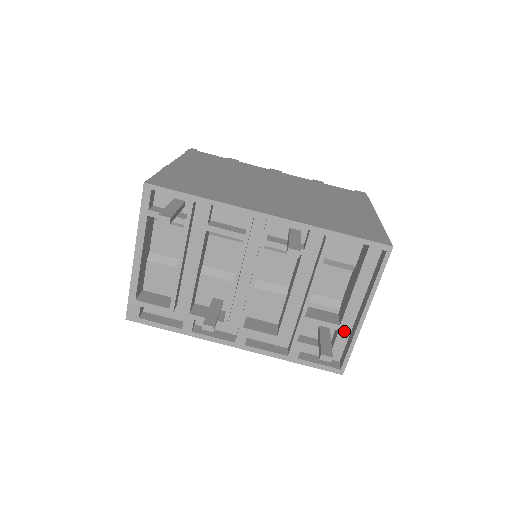
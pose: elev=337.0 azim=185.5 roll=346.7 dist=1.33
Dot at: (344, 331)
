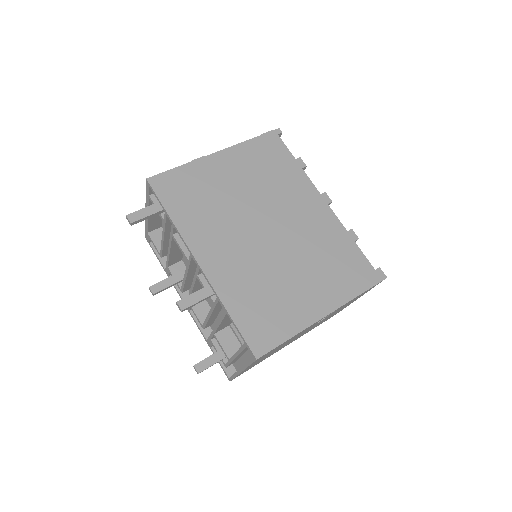
Dot at: (241, 363)
